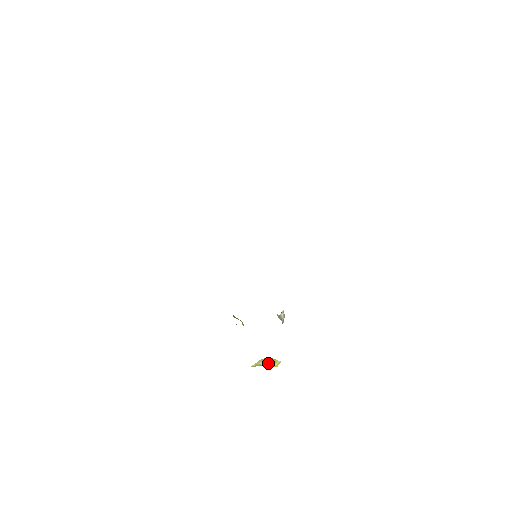
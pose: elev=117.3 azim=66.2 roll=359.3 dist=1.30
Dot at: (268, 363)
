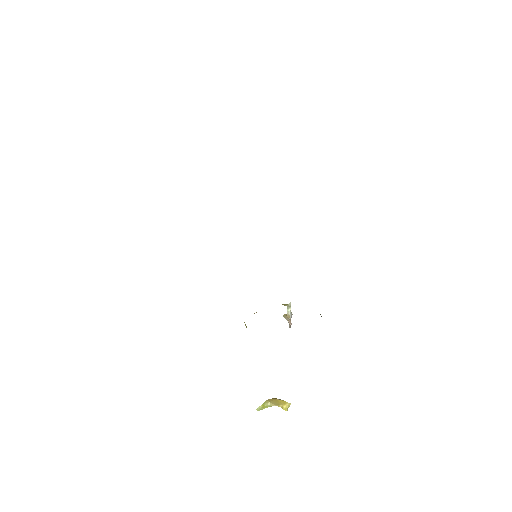
Dot at: (276, 404)
